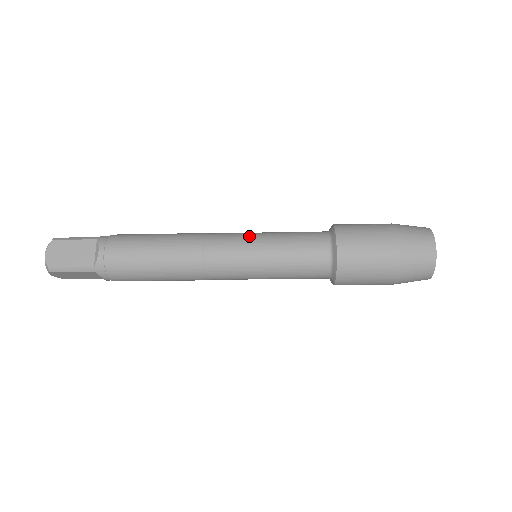
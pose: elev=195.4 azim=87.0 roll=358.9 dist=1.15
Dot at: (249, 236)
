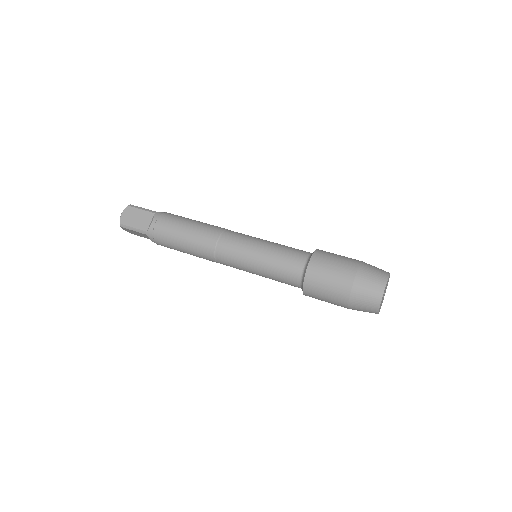
Dot at: (244, 265)
